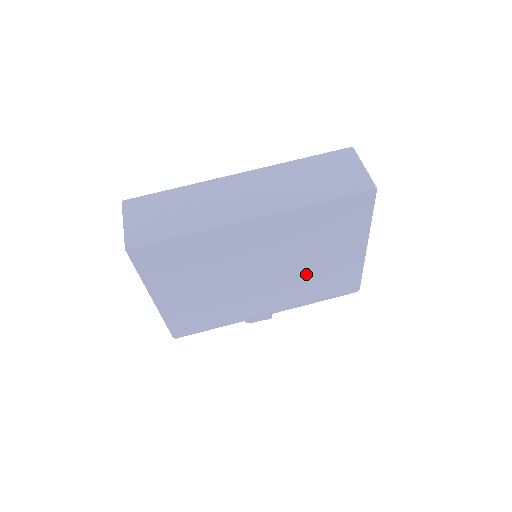
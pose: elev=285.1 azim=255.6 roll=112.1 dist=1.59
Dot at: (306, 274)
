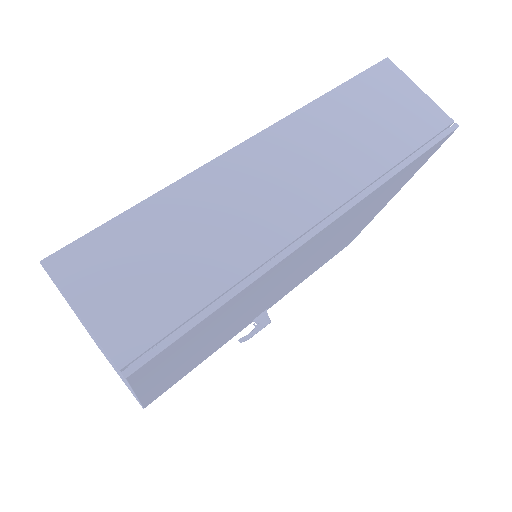
Dot at: (322, 257)
